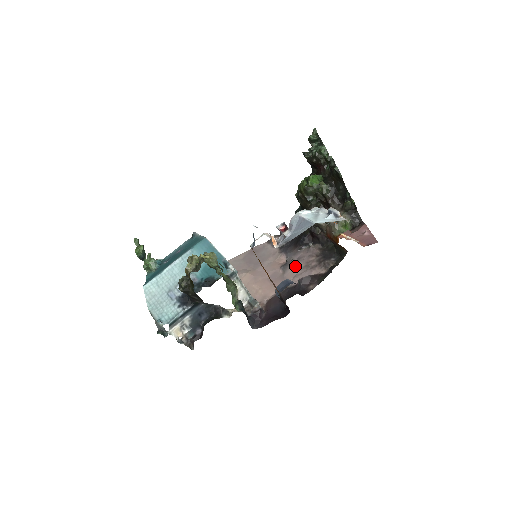
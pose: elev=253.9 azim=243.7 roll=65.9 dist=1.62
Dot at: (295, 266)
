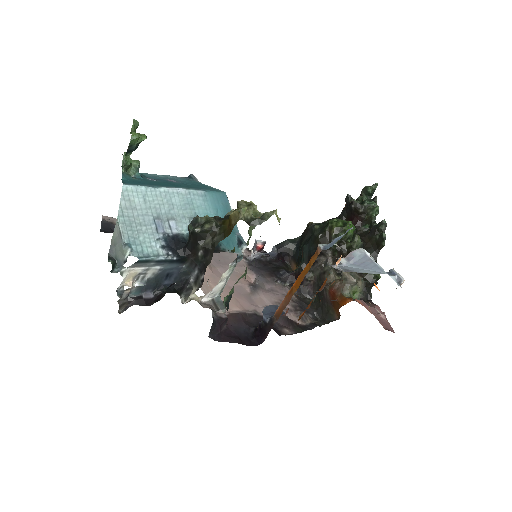
Dot at: (266, 295)
